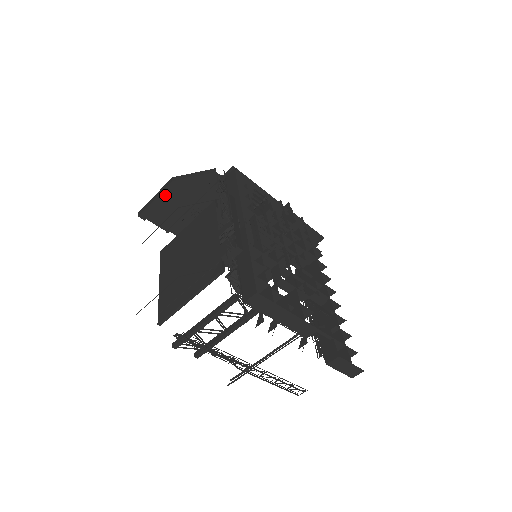
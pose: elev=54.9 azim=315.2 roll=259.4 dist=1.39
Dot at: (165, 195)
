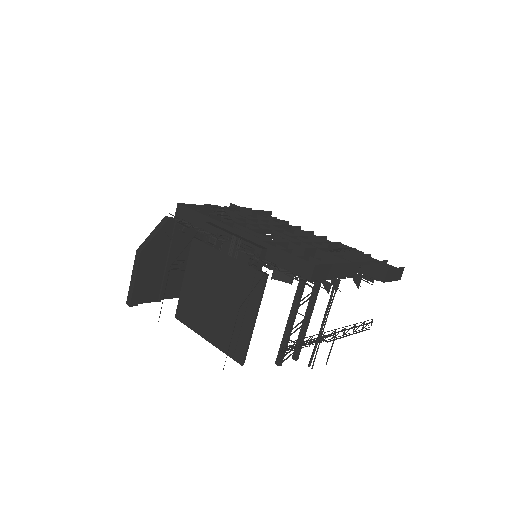
Dot at: (141, 270)
